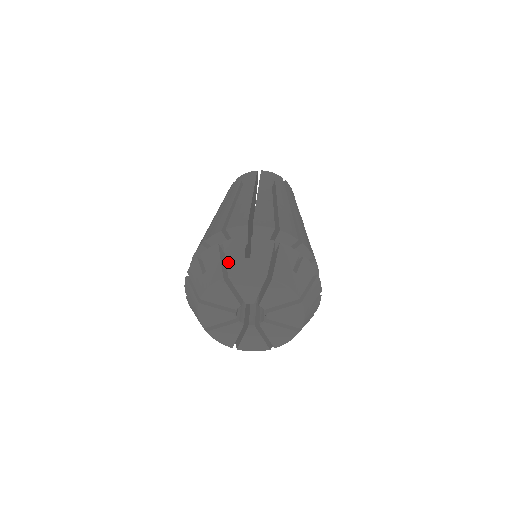
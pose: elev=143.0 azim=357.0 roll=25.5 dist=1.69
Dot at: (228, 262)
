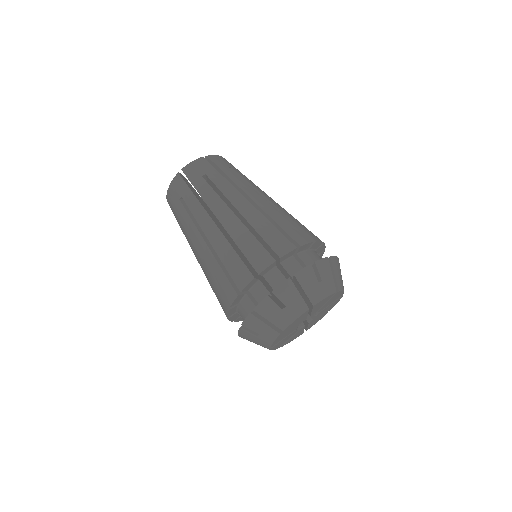
Dot at: (272, 321)
